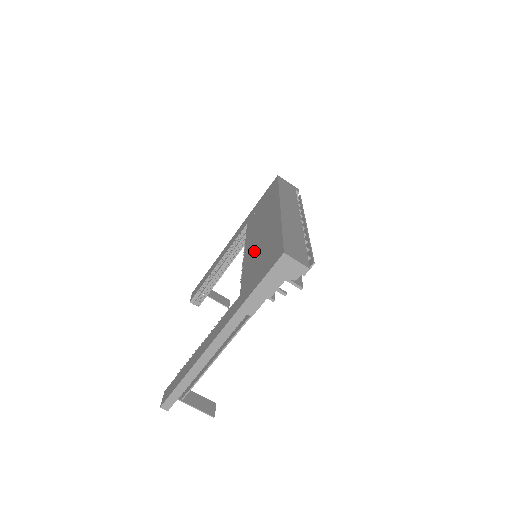
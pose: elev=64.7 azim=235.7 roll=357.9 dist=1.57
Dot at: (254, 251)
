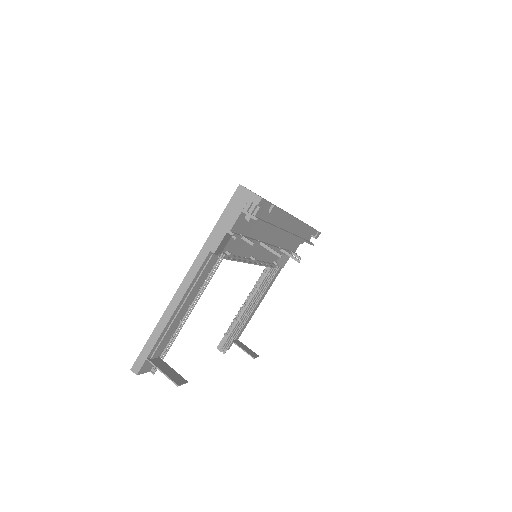
Dot at: occluded
